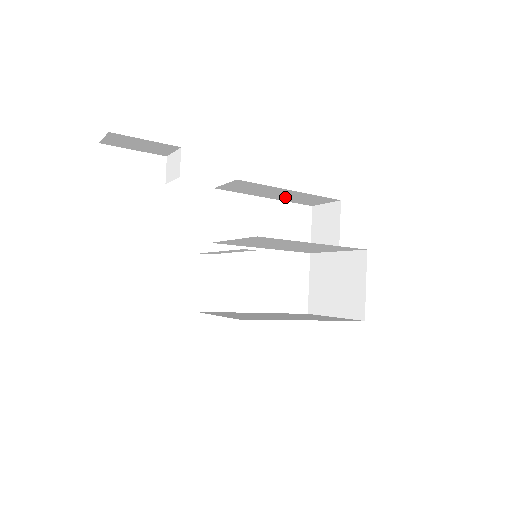
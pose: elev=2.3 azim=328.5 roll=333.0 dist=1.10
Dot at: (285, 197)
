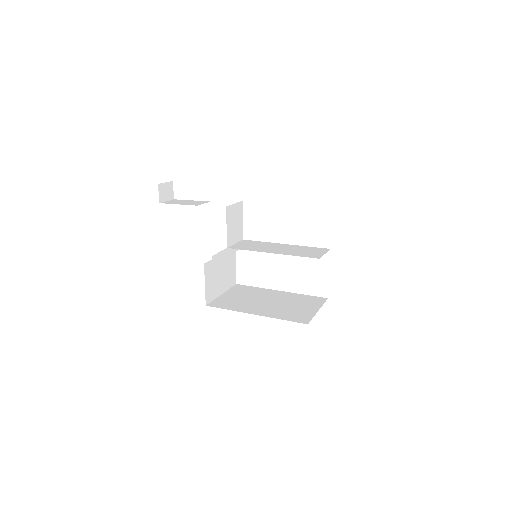
Dot at: occluded
